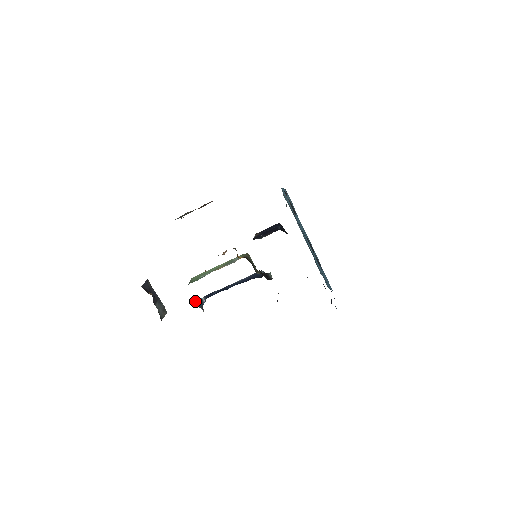
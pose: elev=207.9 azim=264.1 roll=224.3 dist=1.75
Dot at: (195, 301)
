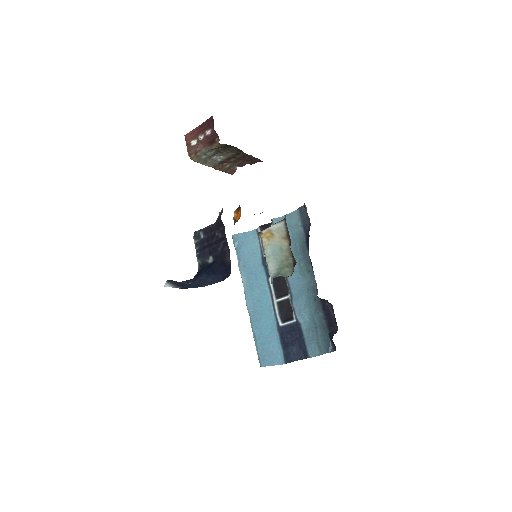
Dot at: (166, 281)
